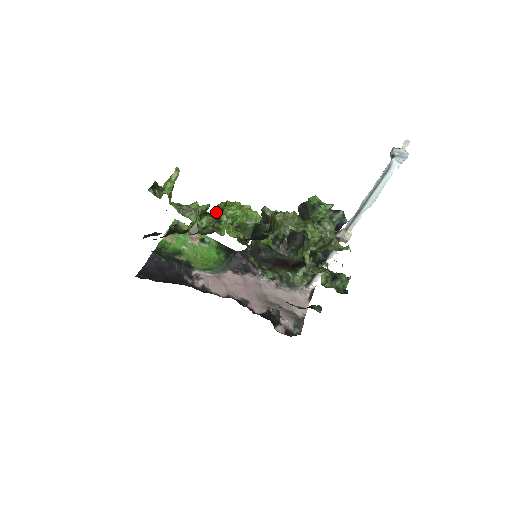
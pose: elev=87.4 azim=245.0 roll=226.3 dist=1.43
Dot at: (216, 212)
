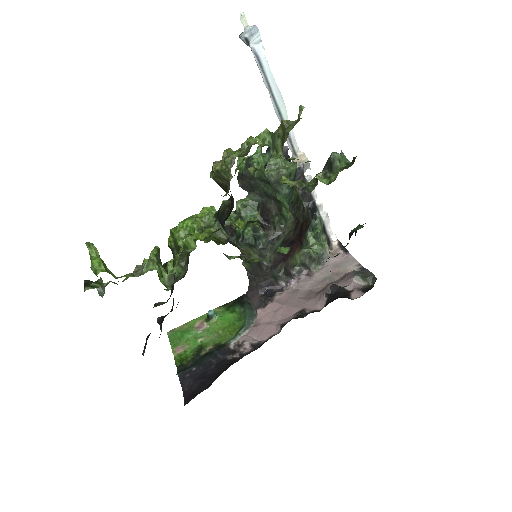
Dot at: (173, 251)
